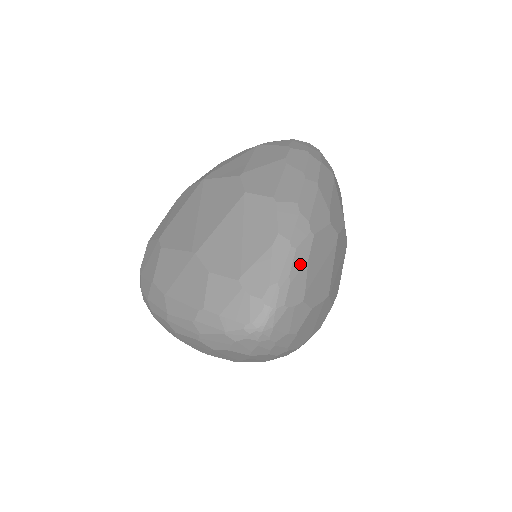
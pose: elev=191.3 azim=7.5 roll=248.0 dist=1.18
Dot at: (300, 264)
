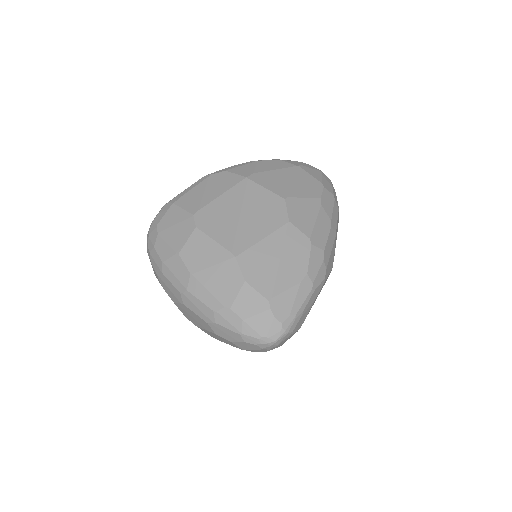
Dot at: (311, 302)
